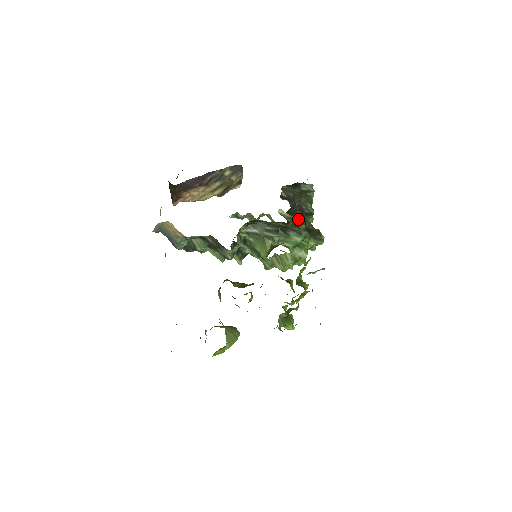
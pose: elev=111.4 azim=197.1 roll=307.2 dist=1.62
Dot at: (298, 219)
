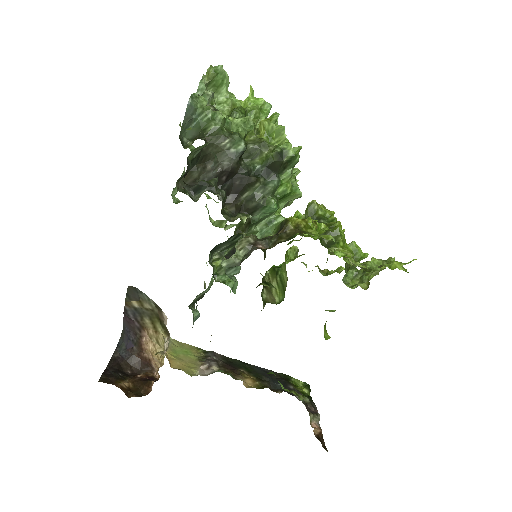
Dot at: (246, 219)
